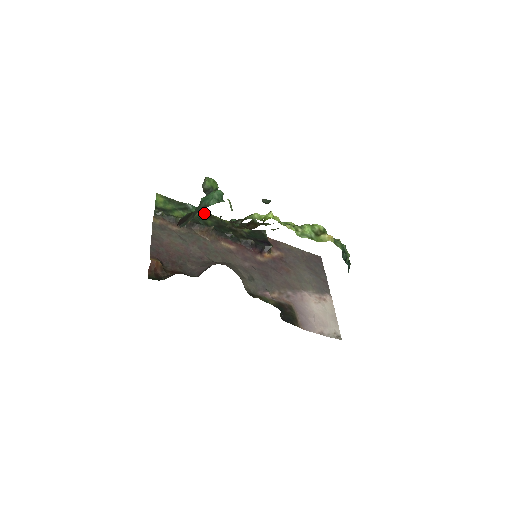
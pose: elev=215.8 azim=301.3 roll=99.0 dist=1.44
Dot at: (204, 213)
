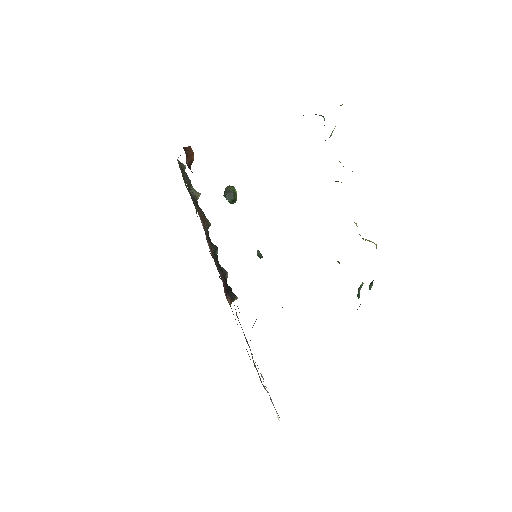
Dot at: occluded
